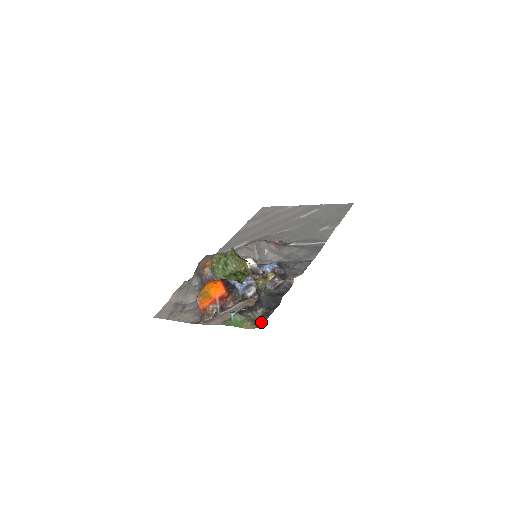
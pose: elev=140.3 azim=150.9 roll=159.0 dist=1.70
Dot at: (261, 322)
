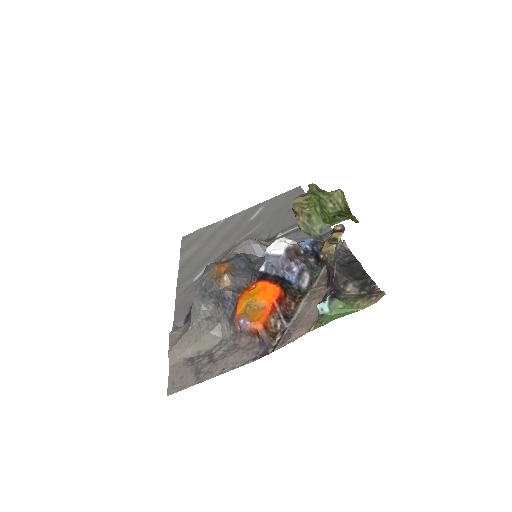
Dot at: (375, 292)
